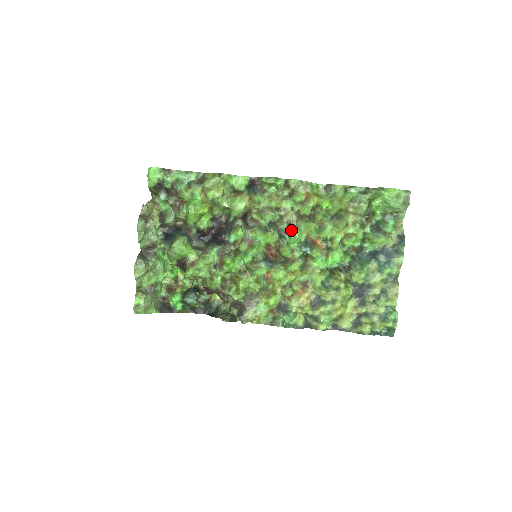
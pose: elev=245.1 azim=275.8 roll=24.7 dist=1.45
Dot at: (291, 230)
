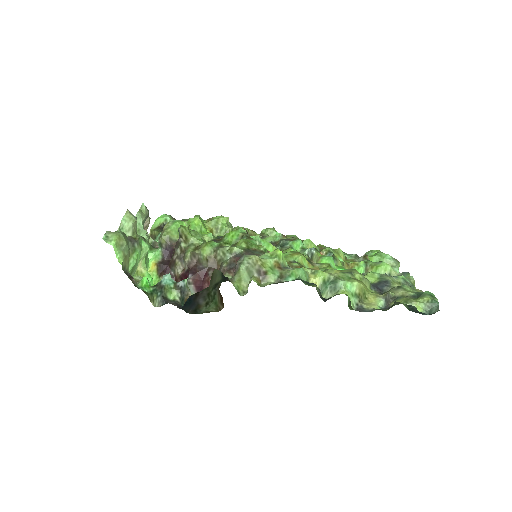
Dot at: occluded
